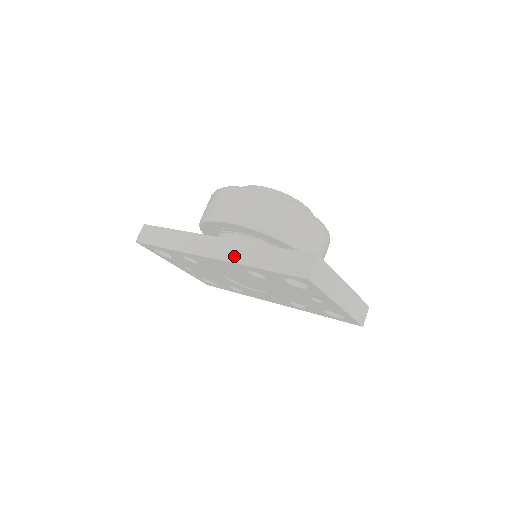
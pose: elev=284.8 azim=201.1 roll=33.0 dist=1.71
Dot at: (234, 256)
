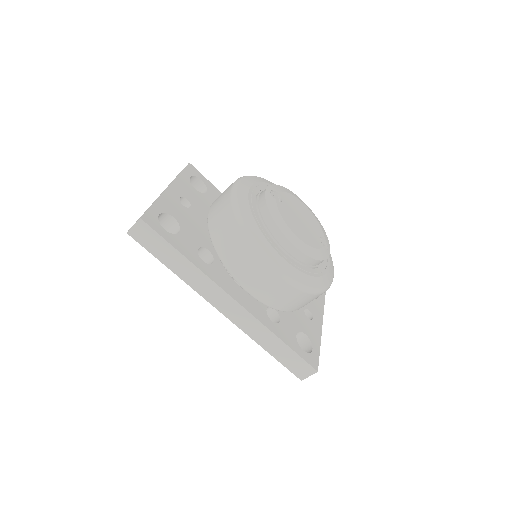
Dot at: (247, 328)
